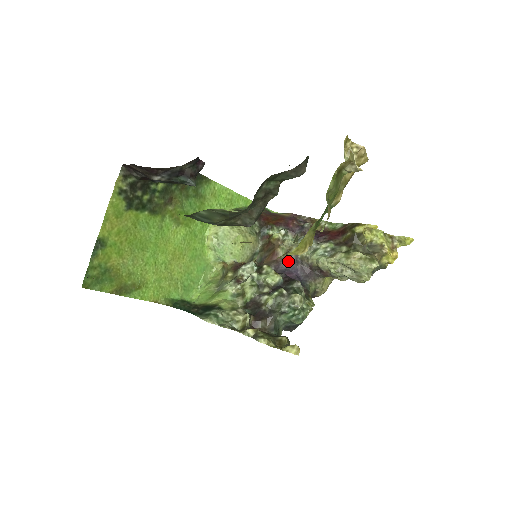
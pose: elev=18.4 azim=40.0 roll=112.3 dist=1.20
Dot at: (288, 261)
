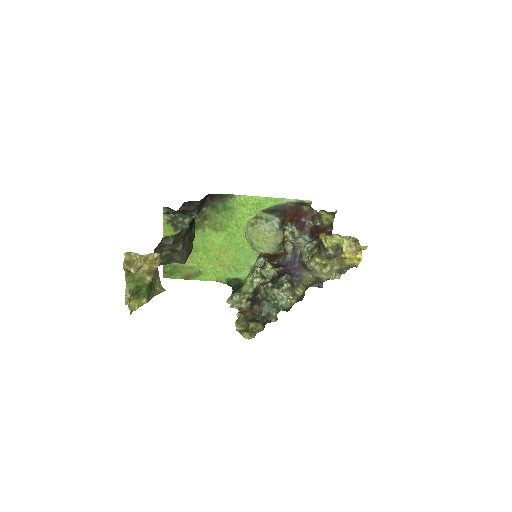
Dot at: (292, 254)
